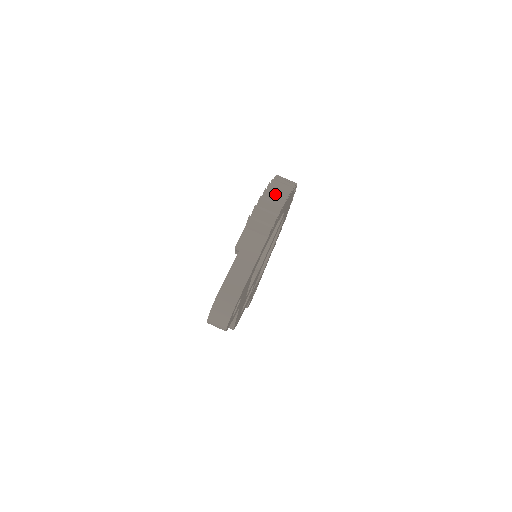
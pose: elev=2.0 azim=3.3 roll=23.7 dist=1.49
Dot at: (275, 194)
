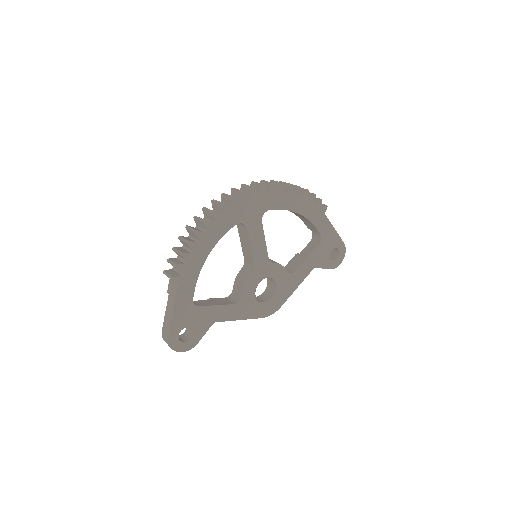
Dot at: (182, 240)
